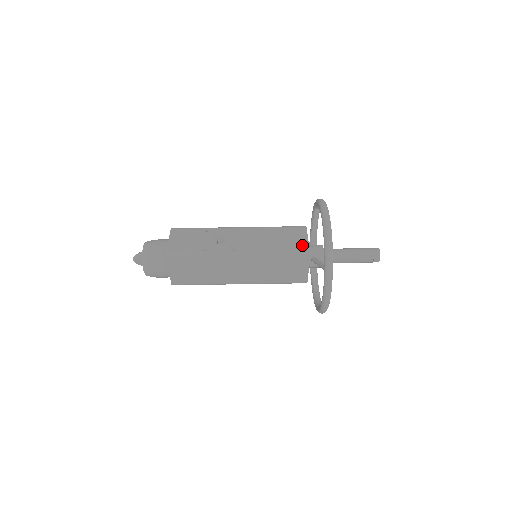
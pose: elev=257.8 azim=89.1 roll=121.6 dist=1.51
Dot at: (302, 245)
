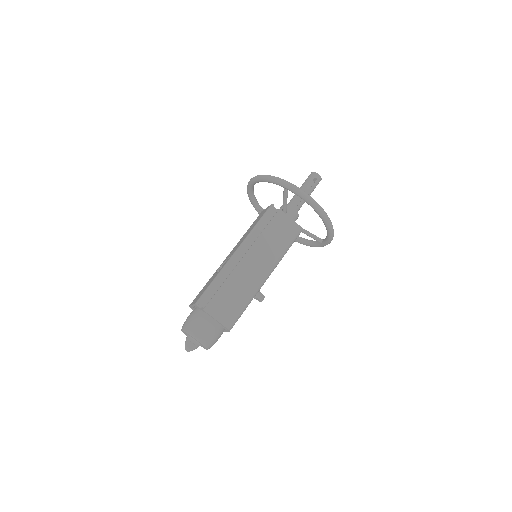
Dot at: (265, 210)
